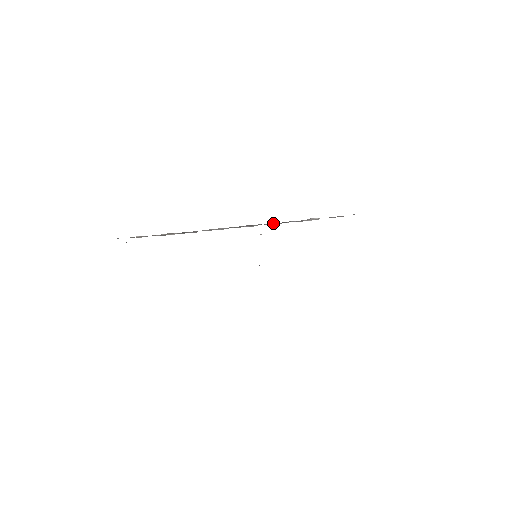
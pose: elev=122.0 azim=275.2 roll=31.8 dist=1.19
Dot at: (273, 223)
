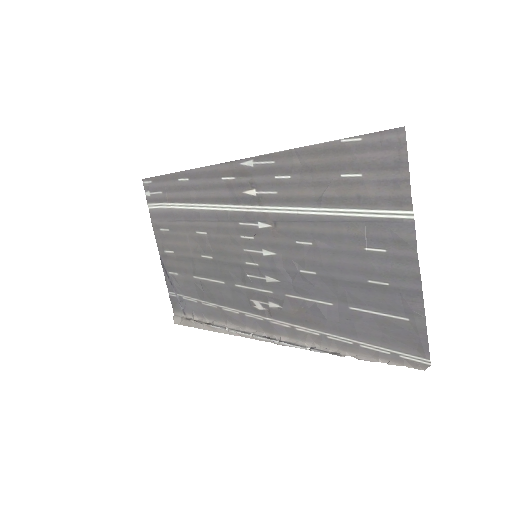
Dot at: (292, 342)
